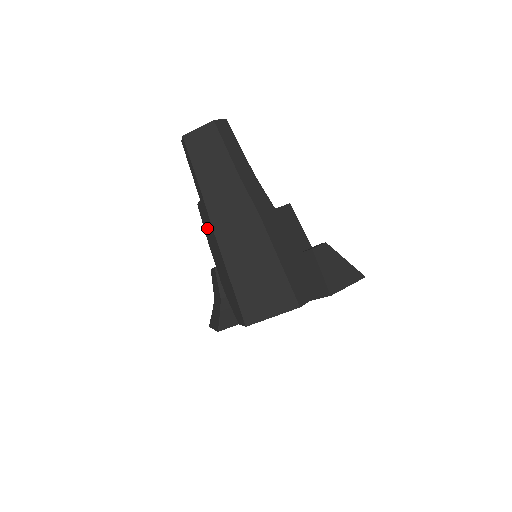
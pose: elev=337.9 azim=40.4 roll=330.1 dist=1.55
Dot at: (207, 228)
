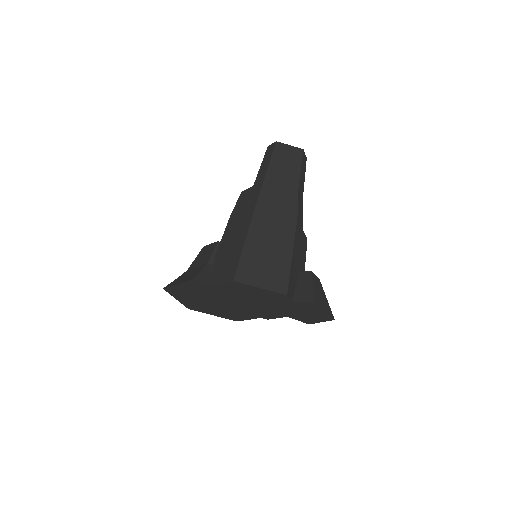
Dot at: (243, 206)
